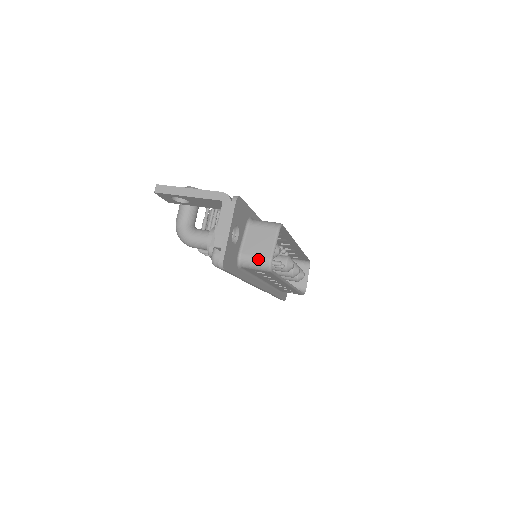
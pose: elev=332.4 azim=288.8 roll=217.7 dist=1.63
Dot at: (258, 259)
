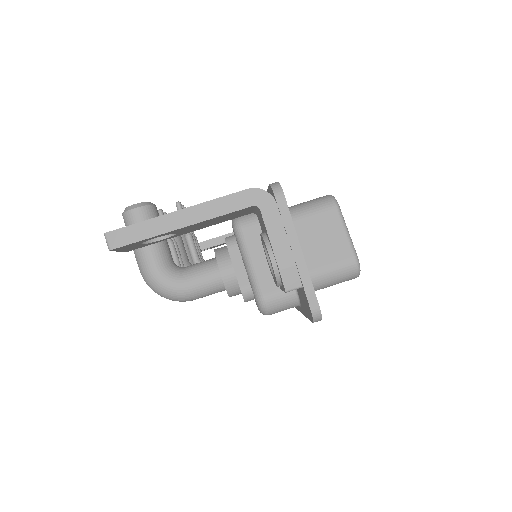
Dot at: (336, 269)
